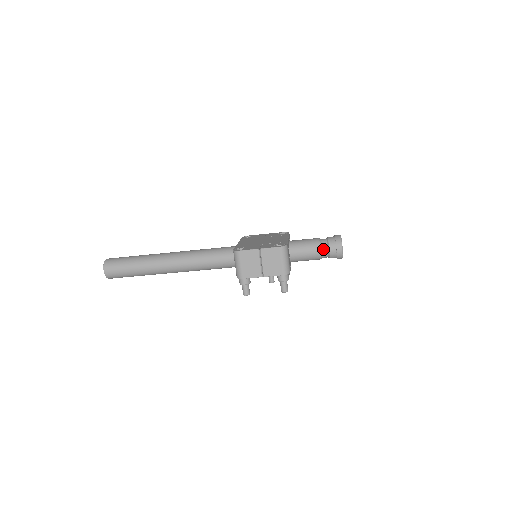
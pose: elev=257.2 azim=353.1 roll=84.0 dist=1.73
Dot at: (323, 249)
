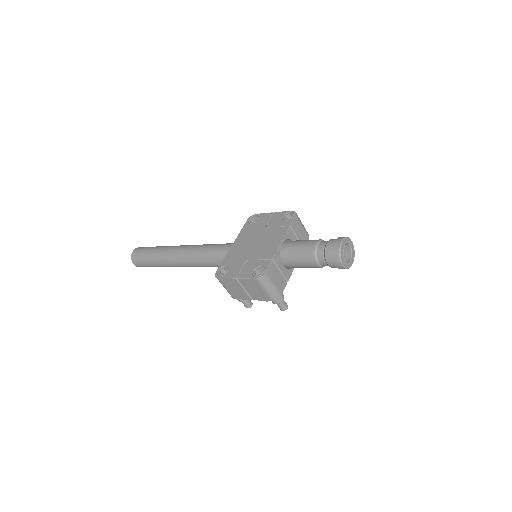
Dot at: (320, 261)
